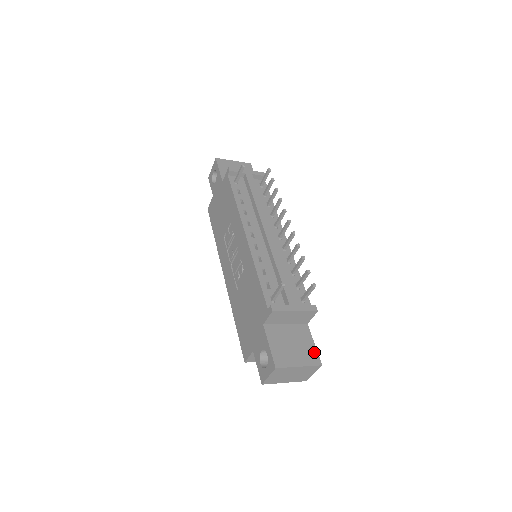
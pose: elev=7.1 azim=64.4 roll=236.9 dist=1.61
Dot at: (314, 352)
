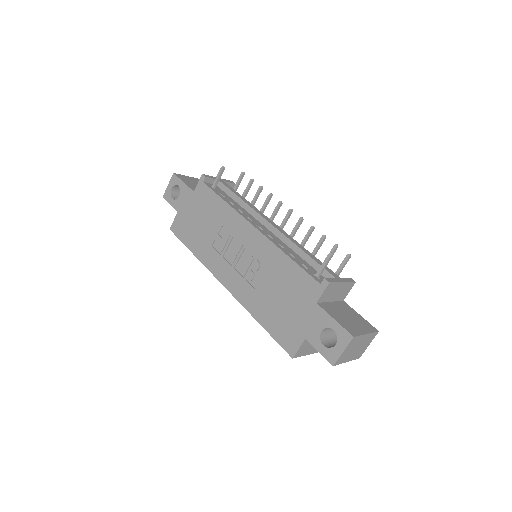
Dot at: (366, 322)
